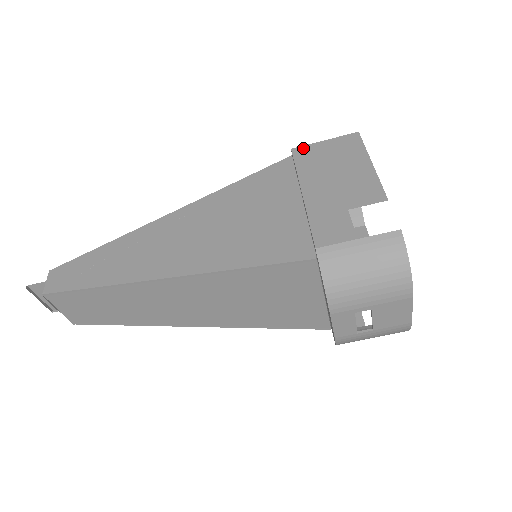
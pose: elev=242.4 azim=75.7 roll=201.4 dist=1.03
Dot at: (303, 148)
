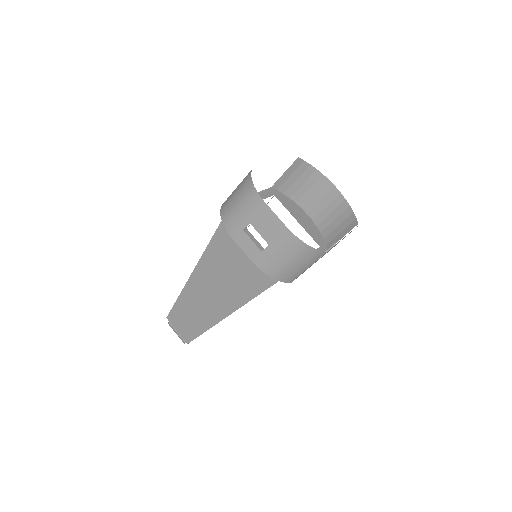
Dot at: occluded
